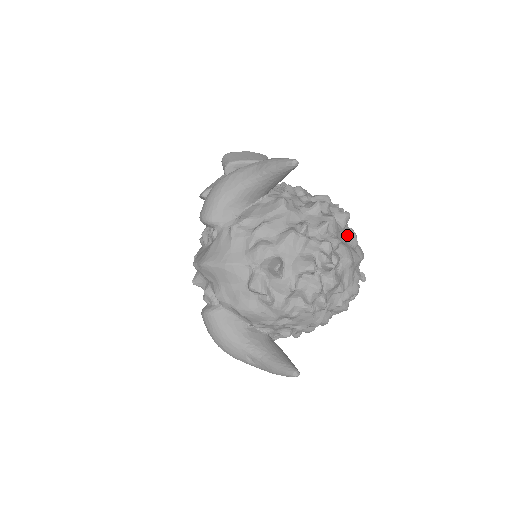
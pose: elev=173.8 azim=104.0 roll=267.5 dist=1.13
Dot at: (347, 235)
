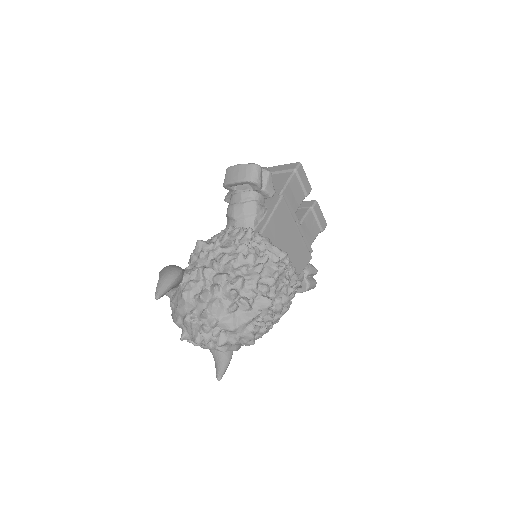
Dot at: (230, 310)
